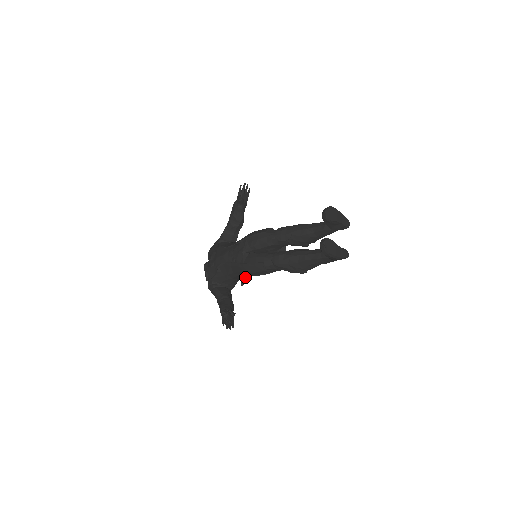
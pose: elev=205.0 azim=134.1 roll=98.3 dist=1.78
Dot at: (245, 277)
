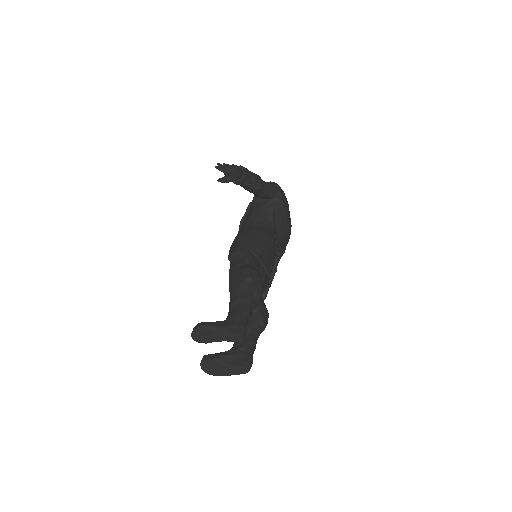
Dot at: (279, 250)
